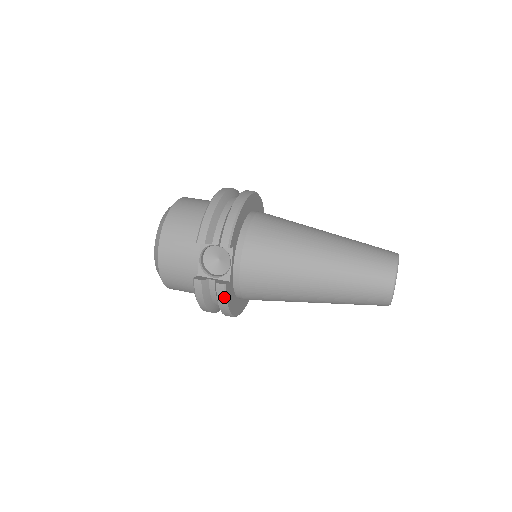
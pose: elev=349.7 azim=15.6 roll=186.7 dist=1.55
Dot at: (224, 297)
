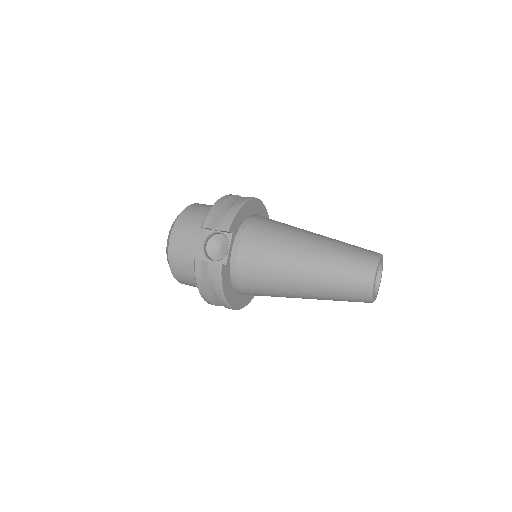
Dot at: (219, 277)
